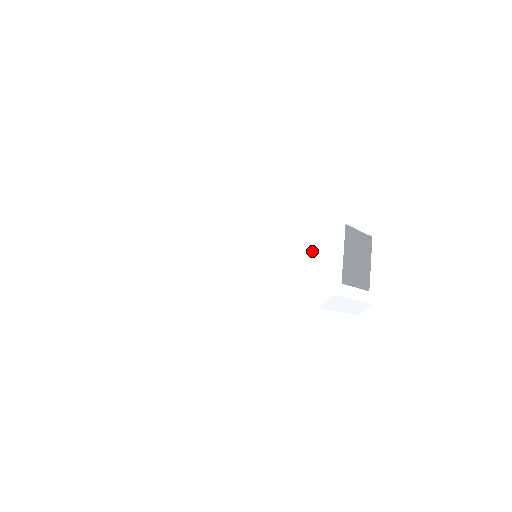
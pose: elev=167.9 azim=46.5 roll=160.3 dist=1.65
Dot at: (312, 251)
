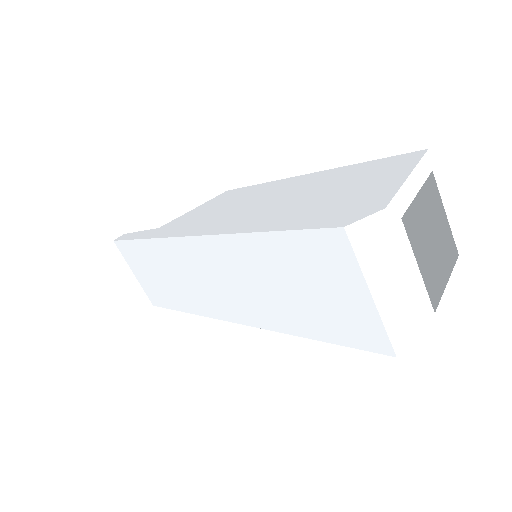
Dot at: (363, 182)
